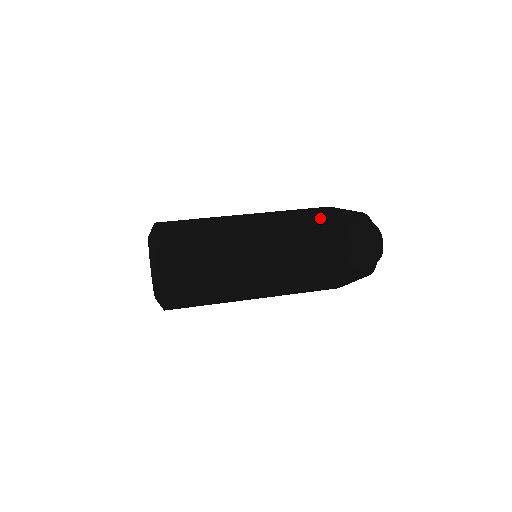
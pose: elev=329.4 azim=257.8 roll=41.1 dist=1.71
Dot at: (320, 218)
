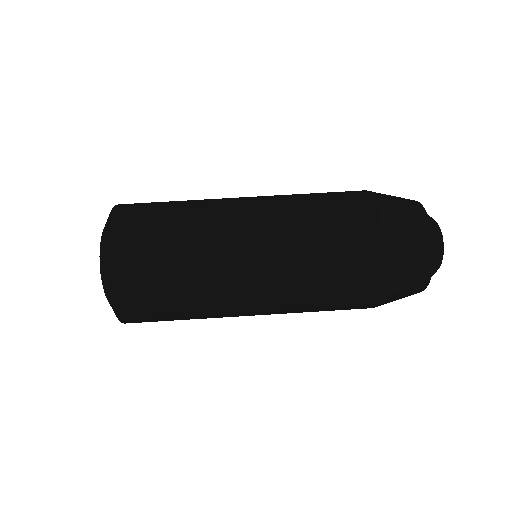
Dot at: (354, 262)
